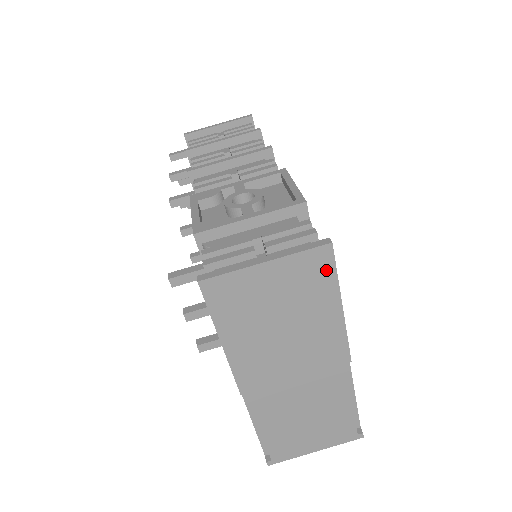
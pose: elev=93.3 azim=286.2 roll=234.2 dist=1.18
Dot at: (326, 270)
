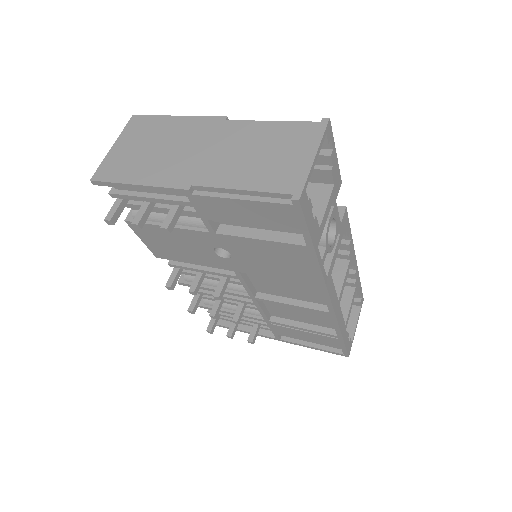
Dot at: (145, 120)
